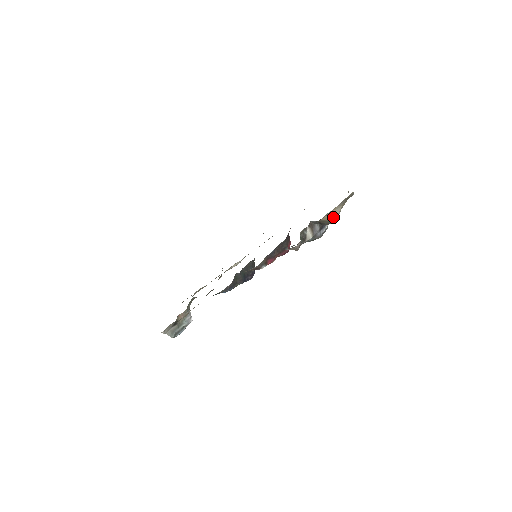
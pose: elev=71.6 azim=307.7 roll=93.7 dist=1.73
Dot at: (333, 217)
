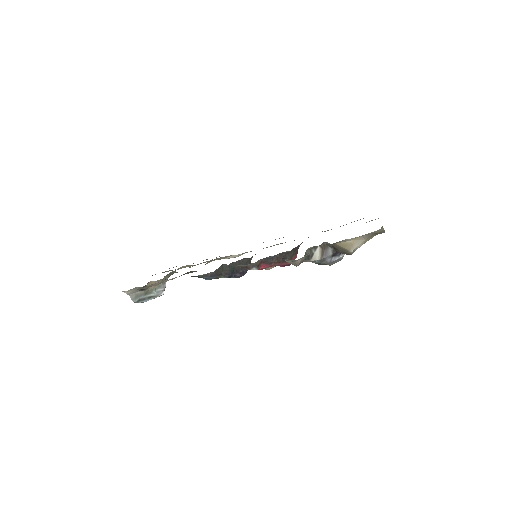
Dot at: (351, 247)
